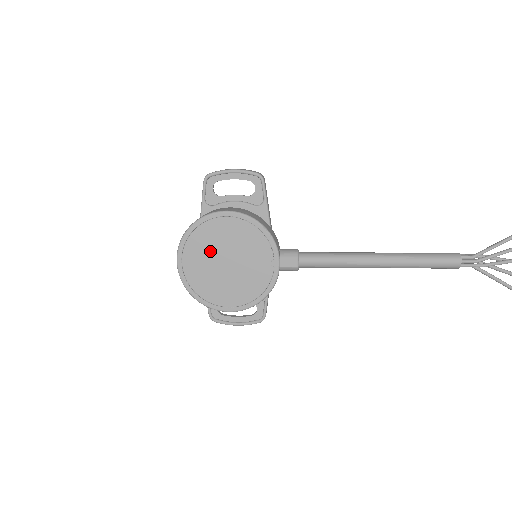
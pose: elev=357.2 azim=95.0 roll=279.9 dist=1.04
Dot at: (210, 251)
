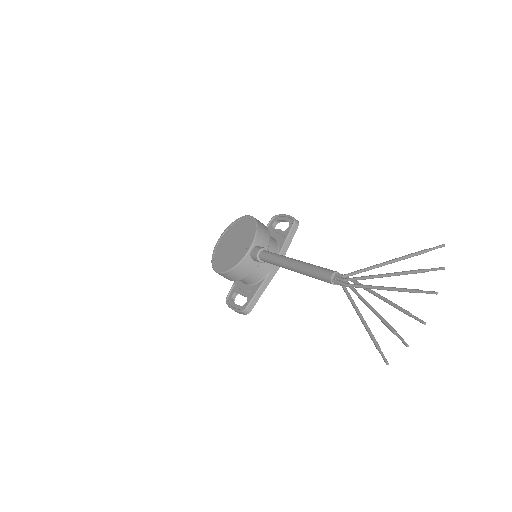
Dot at: (232, 236)
